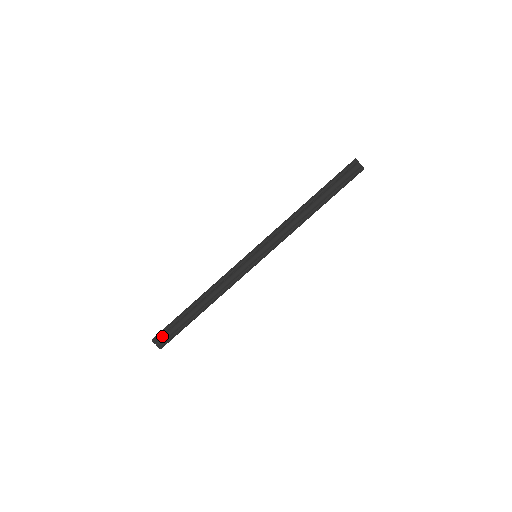
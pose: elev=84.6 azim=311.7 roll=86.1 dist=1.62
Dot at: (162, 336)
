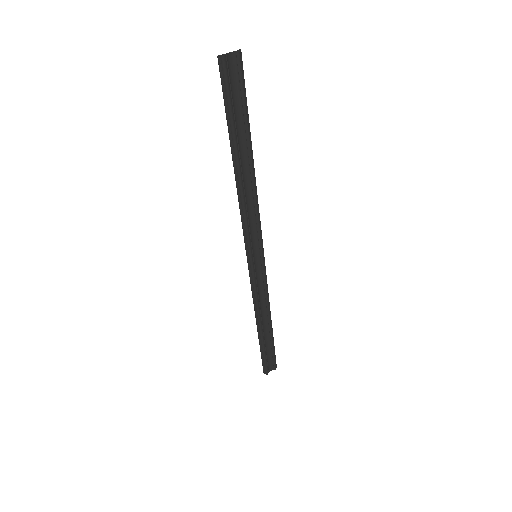
Dot at: (268, 365)
